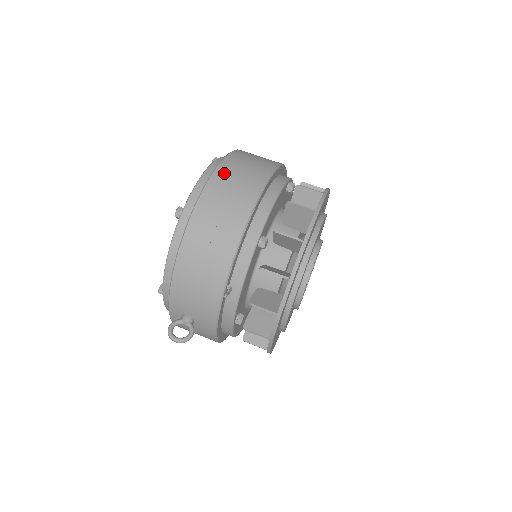
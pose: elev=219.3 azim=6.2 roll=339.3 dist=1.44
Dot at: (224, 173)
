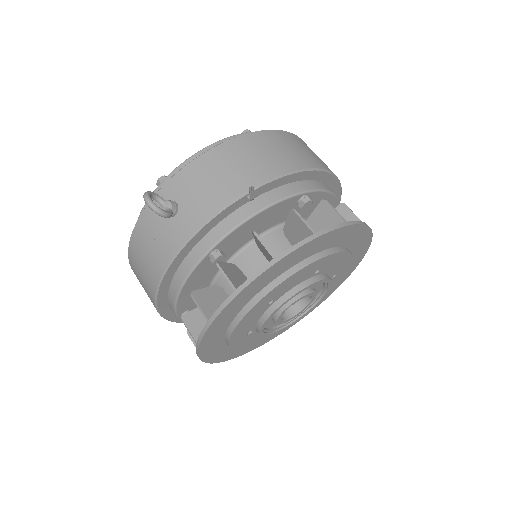
Dot at: occluded
